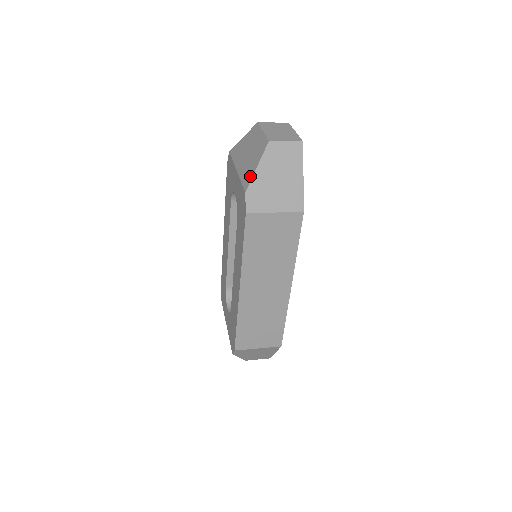
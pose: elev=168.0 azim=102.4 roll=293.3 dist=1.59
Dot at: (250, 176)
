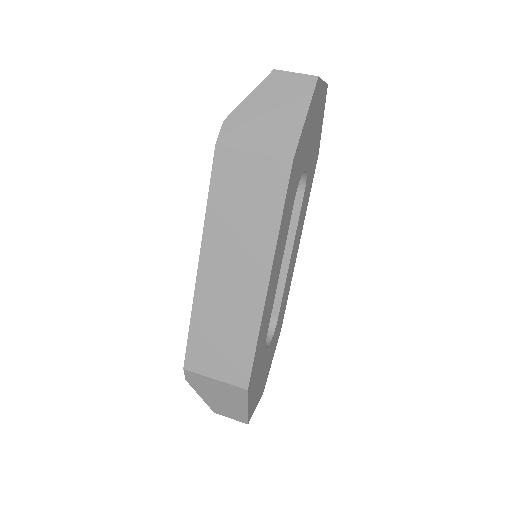
Dot at: (239, 107)
